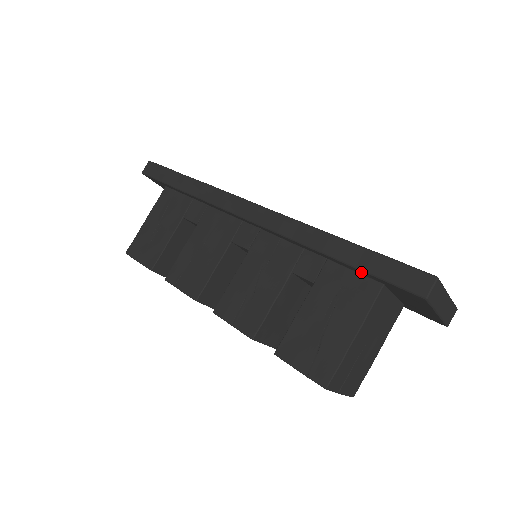
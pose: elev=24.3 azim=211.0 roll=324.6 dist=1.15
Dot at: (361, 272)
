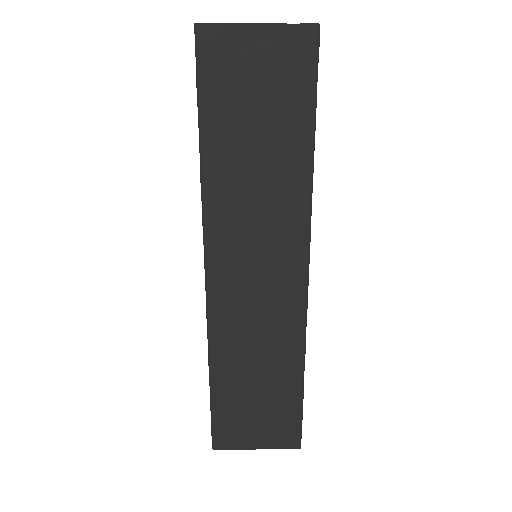
Dot at: occluded
